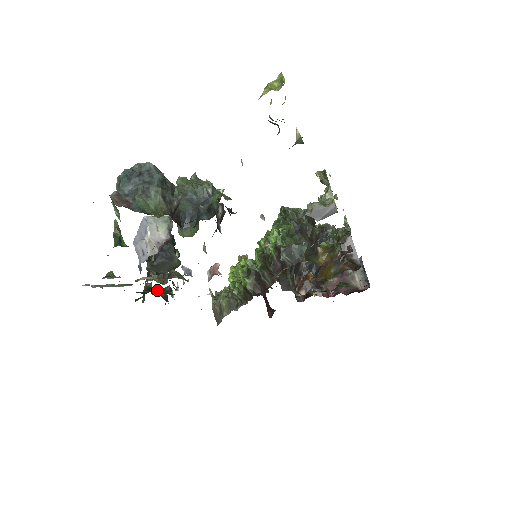
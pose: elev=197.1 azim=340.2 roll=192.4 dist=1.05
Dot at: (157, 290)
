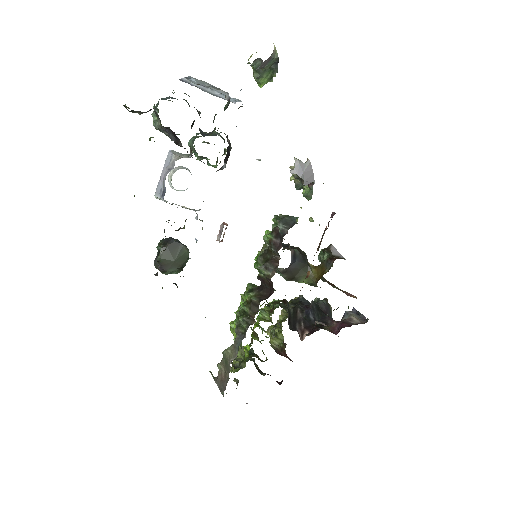
Dot at: occluded
